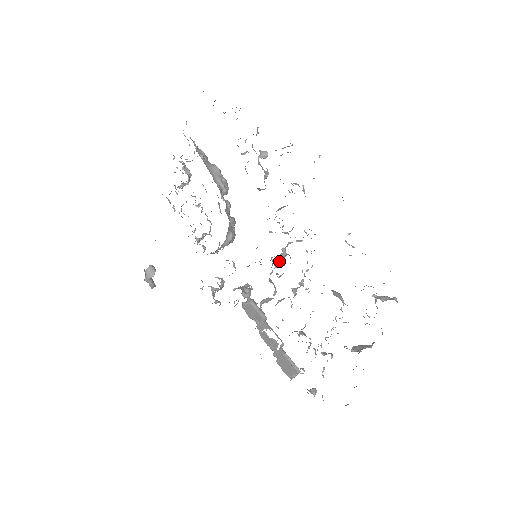
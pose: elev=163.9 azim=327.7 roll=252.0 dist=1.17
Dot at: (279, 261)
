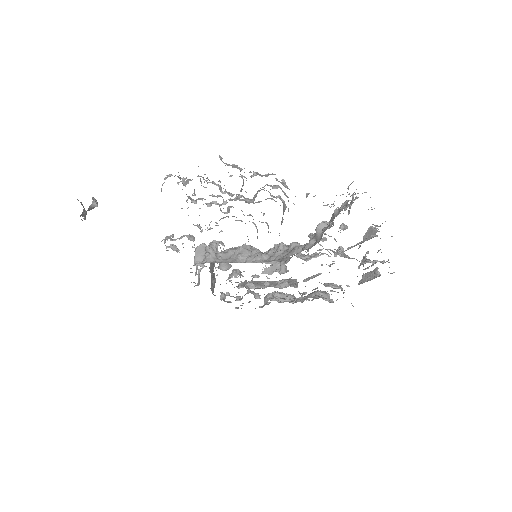
Dot at: occluded
